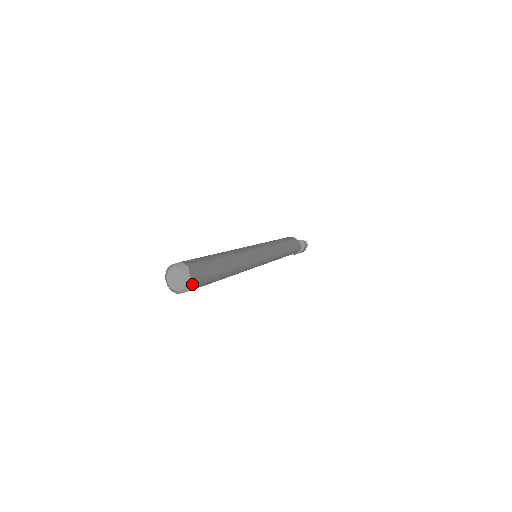
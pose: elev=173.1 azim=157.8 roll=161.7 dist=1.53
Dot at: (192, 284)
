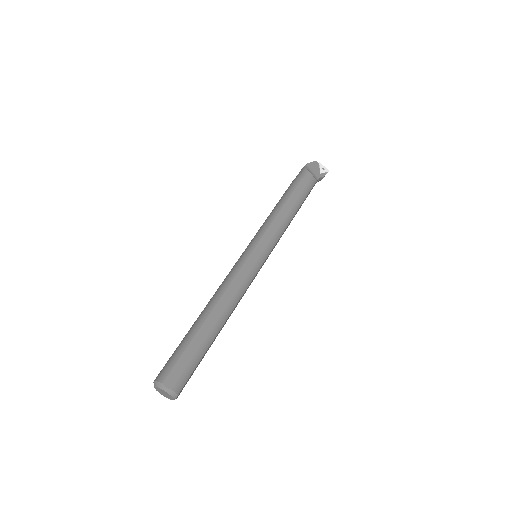
Dot at: occluded
